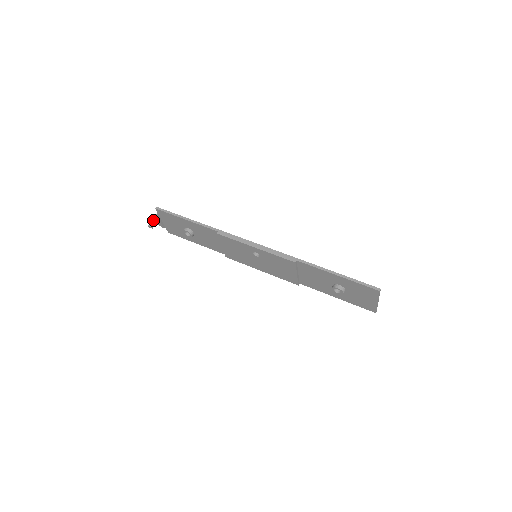
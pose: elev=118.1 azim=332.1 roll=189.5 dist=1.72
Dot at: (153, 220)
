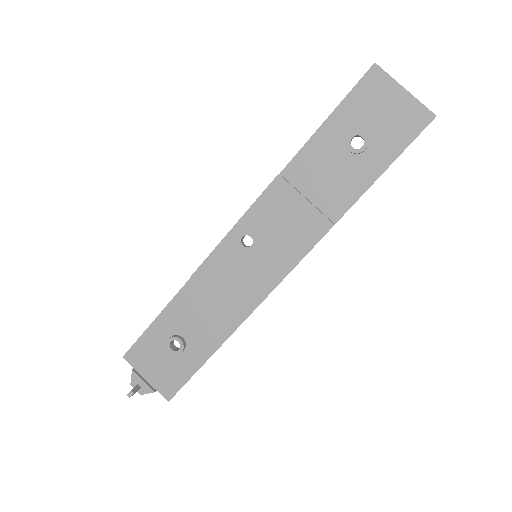
Dot at: occluded
